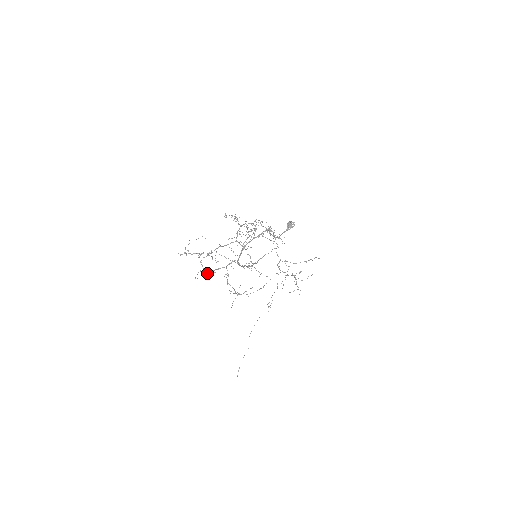
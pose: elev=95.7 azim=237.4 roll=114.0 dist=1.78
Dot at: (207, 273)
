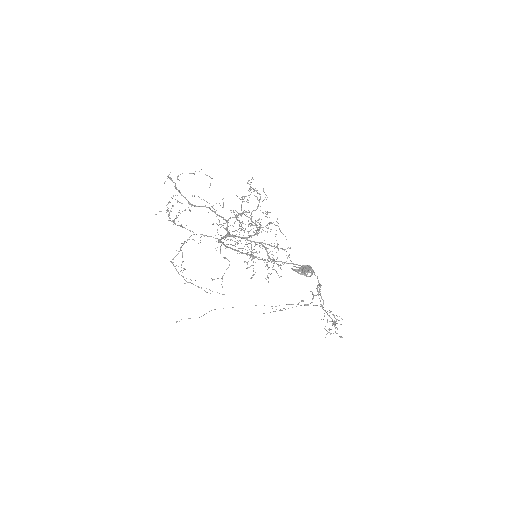
Dot at: occluded
